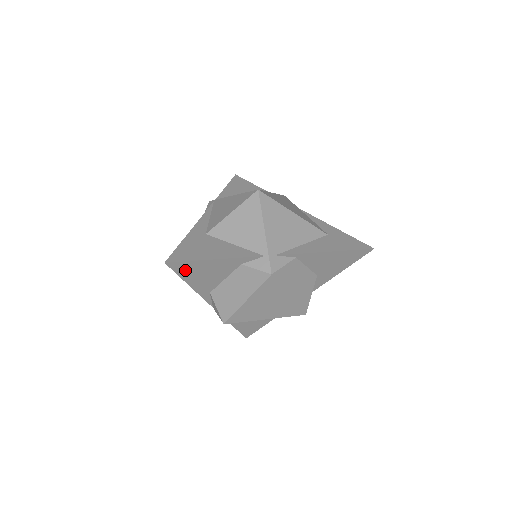
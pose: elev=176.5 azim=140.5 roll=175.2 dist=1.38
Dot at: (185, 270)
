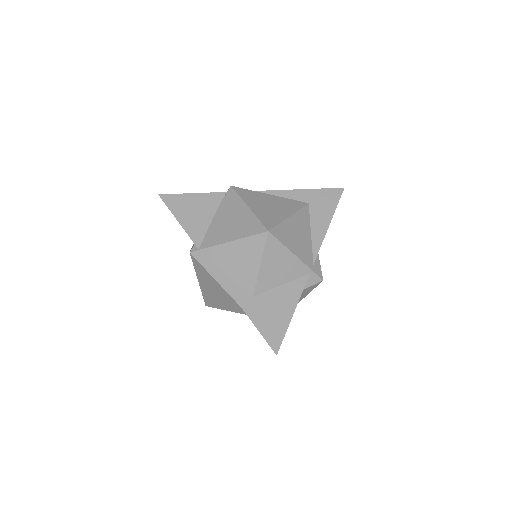
Dot at: occluded
